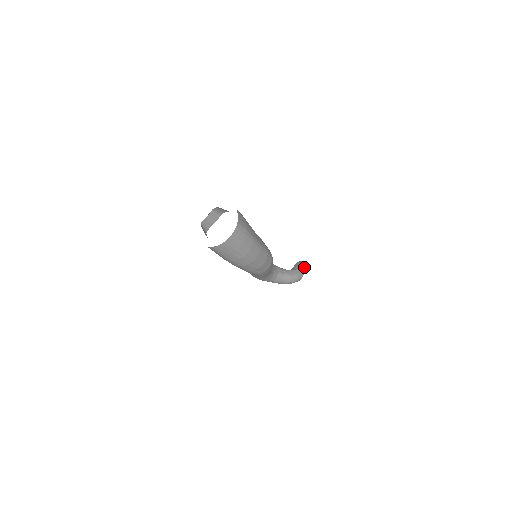
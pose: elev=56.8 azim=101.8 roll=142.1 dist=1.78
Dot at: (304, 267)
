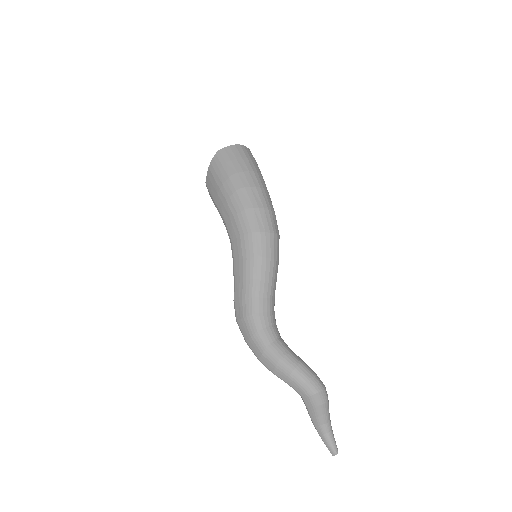
Dot at: (328, 408)
